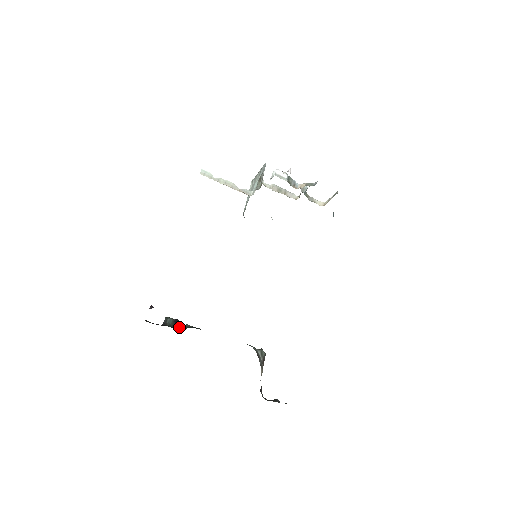
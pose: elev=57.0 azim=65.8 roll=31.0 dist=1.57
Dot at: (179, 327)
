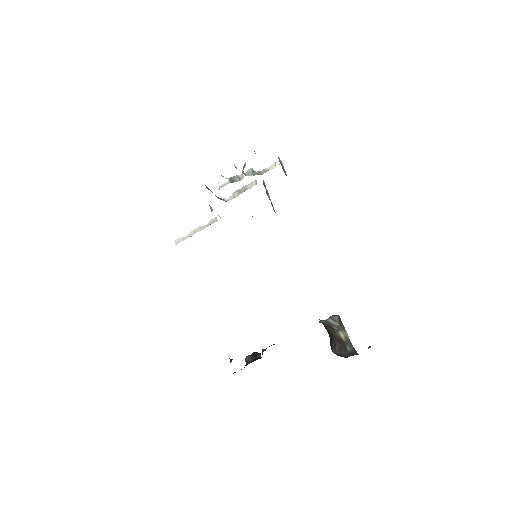
Dot at: (258, 357)
